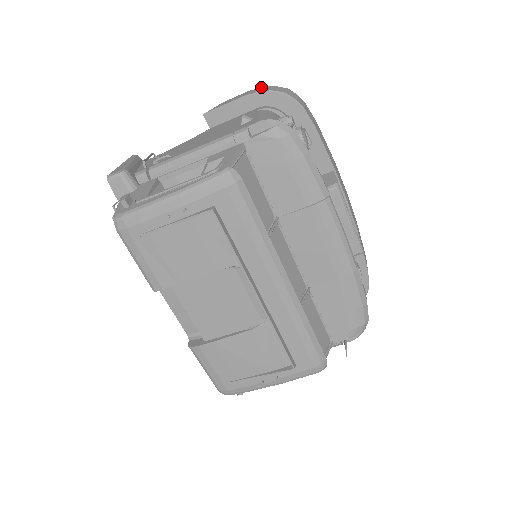
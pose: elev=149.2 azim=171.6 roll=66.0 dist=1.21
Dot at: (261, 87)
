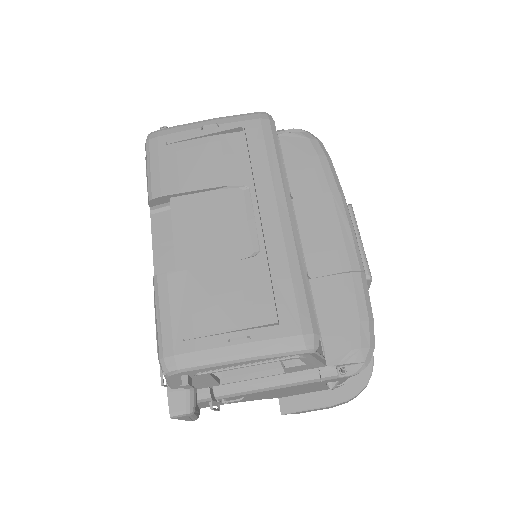
Dot at: occluded
